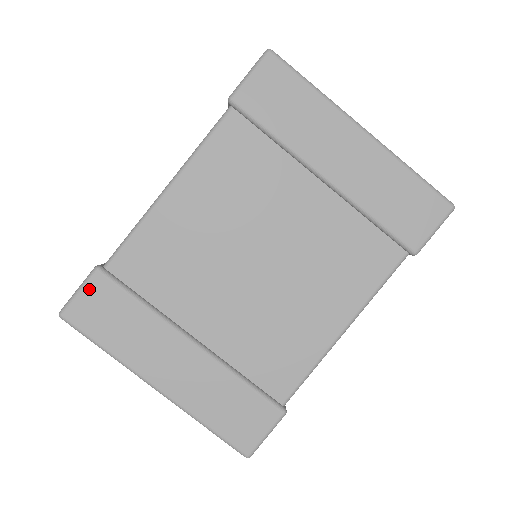
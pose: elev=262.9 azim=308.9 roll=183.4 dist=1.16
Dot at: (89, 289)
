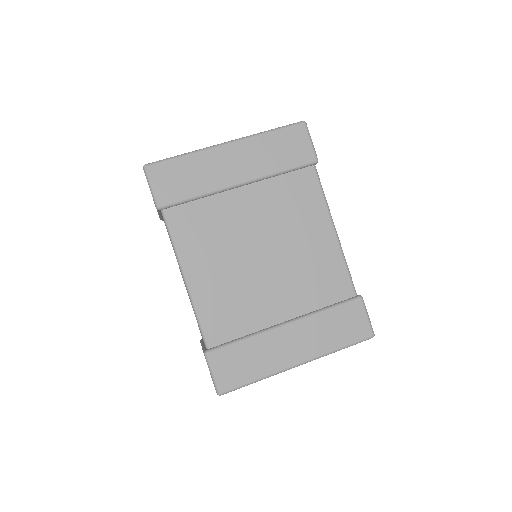
Dot at: (215, 366)
